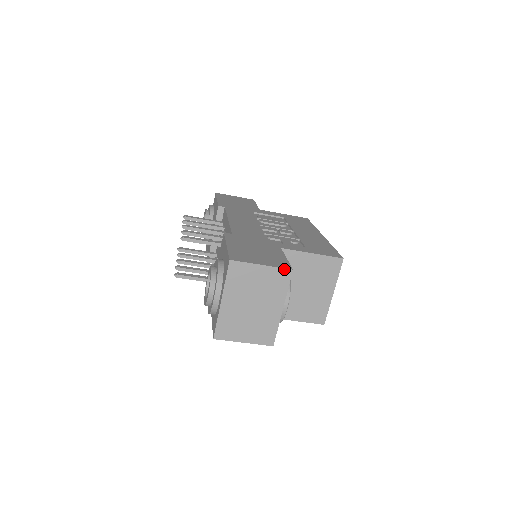
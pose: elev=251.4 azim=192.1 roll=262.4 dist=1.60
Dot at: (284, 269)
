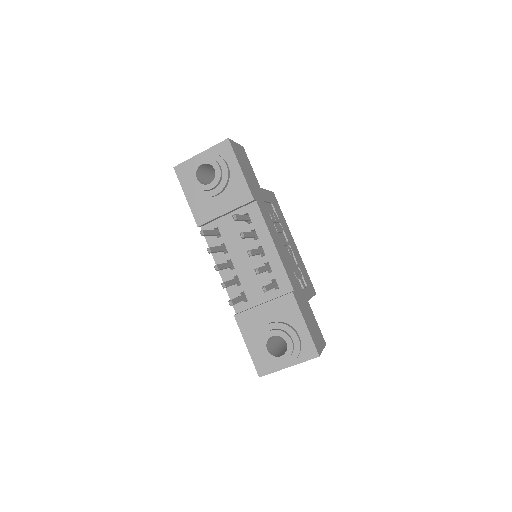
Dot at: occluded
